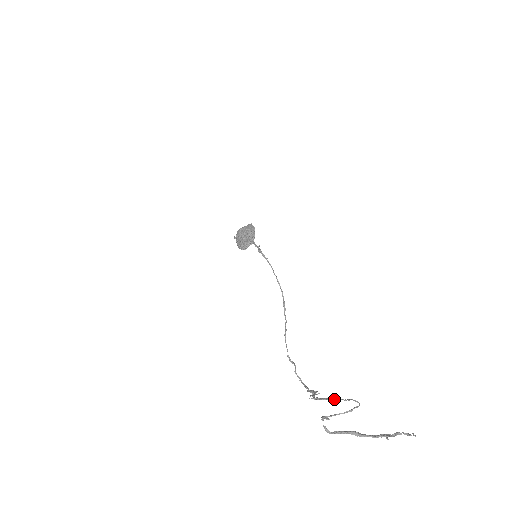
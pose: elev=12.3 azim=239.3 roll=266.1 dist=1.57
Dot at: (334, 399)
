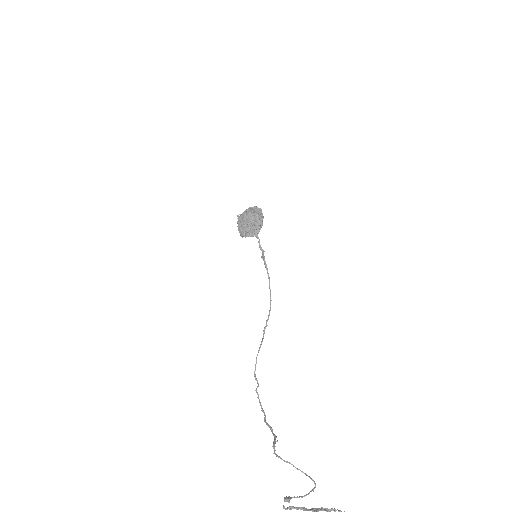
Dot at: (294, 466)
